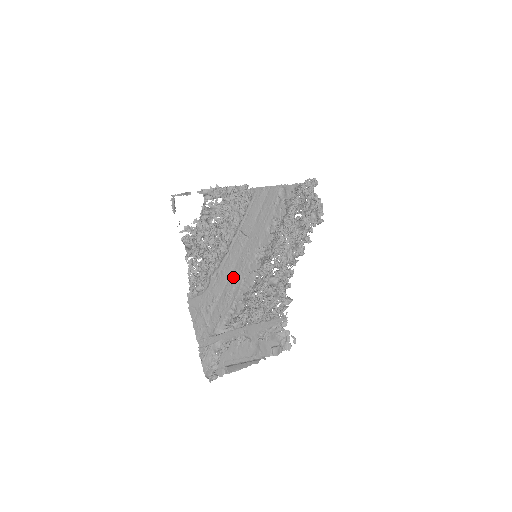
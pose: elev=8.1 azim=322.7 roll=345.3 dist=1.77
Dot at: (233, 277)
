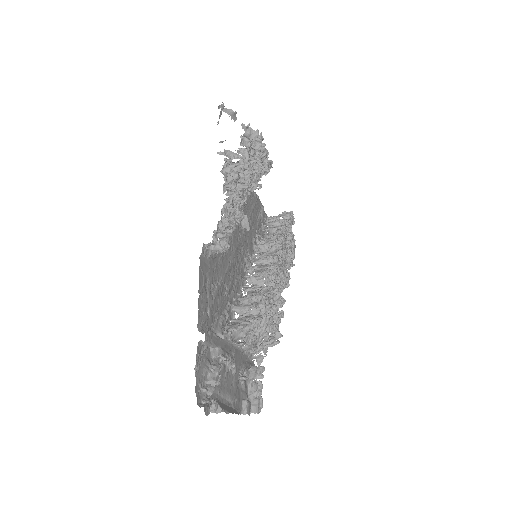
Dot at: (231, 267)
